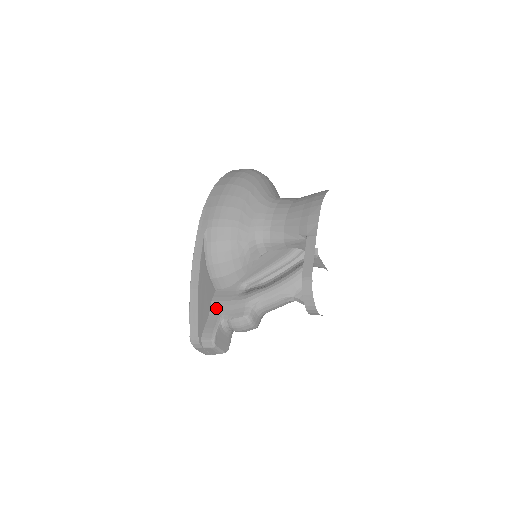
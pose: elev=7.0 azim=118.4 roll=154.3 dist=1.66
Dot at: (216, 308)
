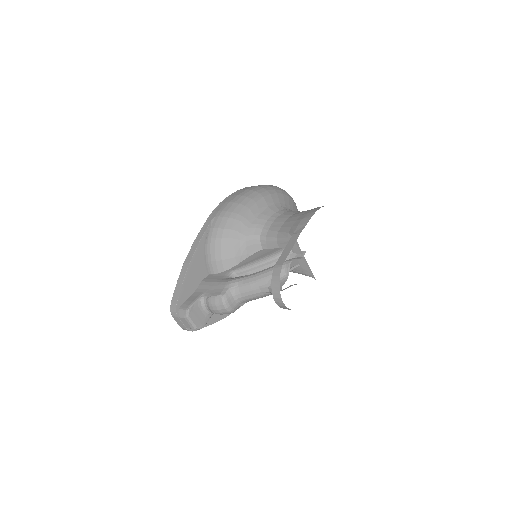
Dot at: (202, 287)
